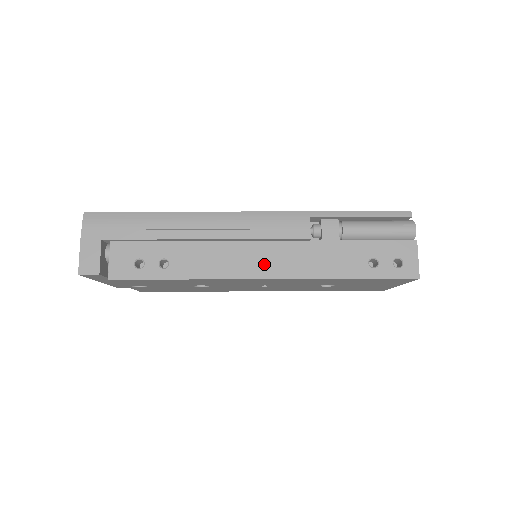
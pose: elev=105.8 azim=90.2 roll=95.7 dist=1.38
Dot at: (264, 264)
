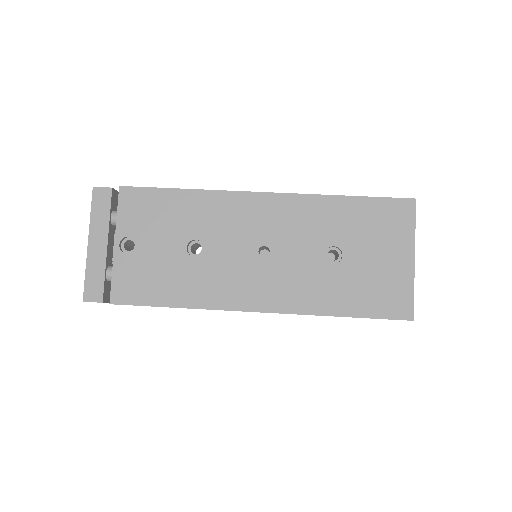
Dot at: occluded
